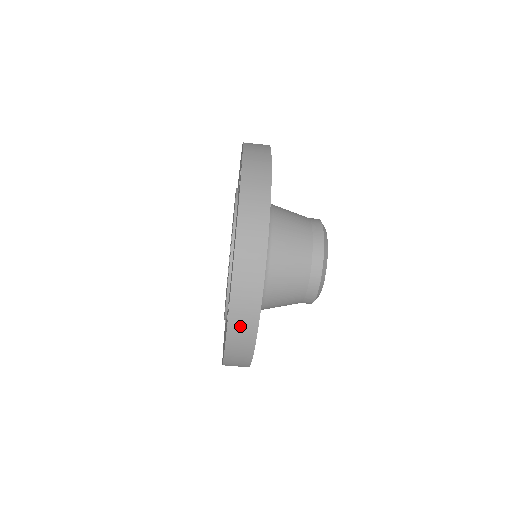
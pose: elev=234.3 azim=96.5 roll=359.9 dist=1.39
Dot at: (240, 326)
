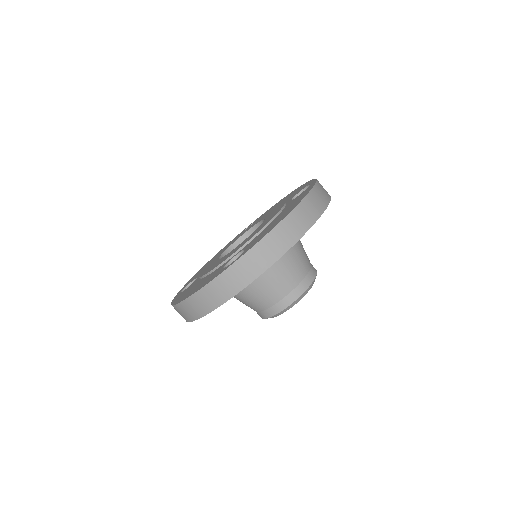
Dot at: (244, 268)
